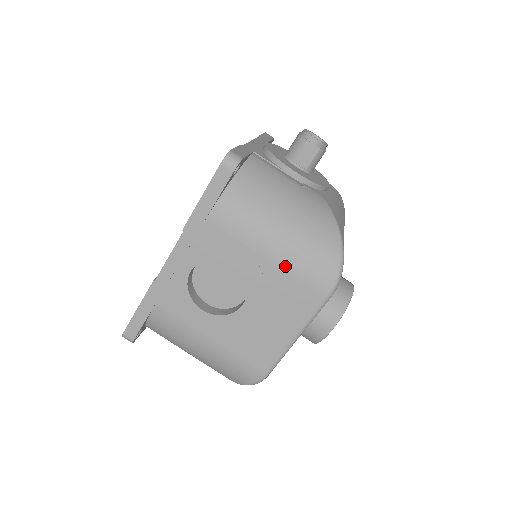
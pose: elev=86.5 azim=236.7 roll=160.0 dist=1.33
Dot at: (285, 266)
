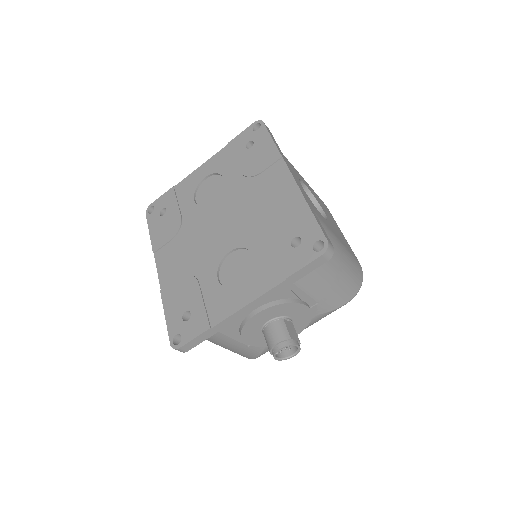
Dot at: occluded
